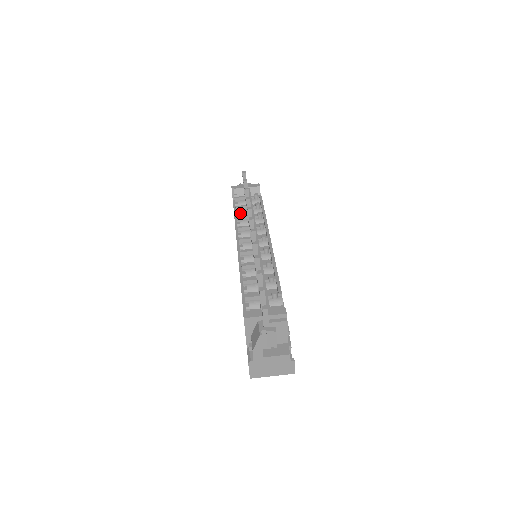
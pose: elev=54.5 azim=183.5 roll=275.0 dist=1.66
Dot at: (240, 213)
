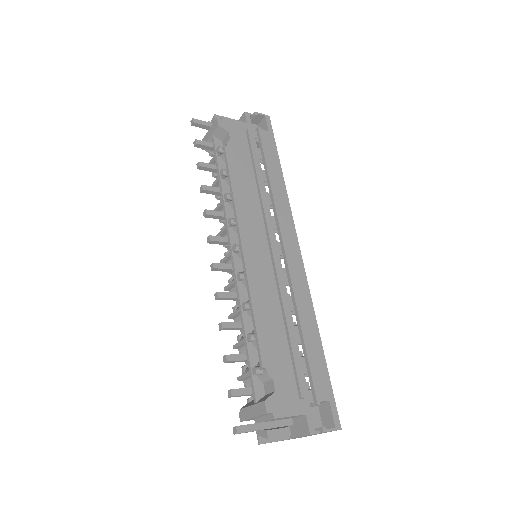
Dot at: occluded
